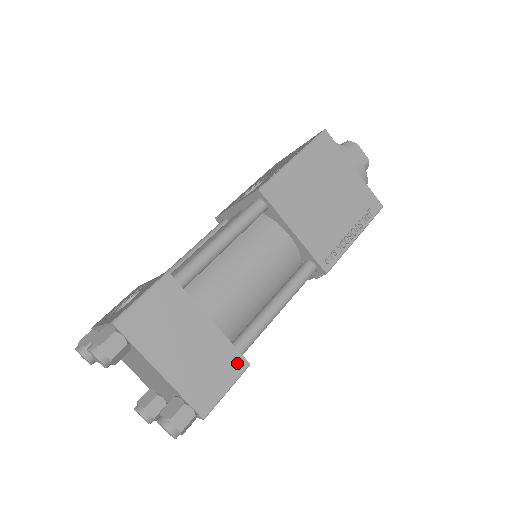
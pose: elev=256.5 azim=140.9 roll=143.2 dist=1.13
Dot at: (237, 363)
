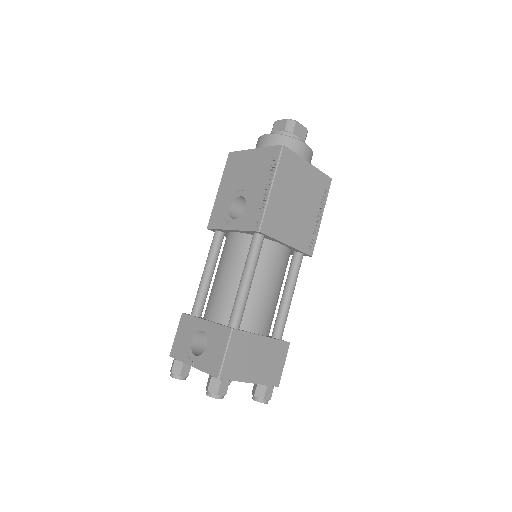
Dot at: (284, 347)
